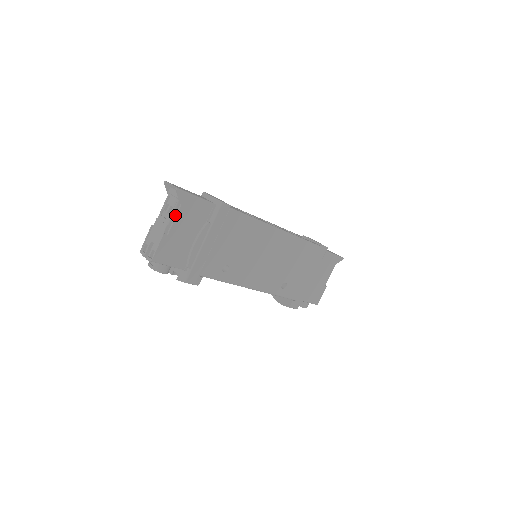
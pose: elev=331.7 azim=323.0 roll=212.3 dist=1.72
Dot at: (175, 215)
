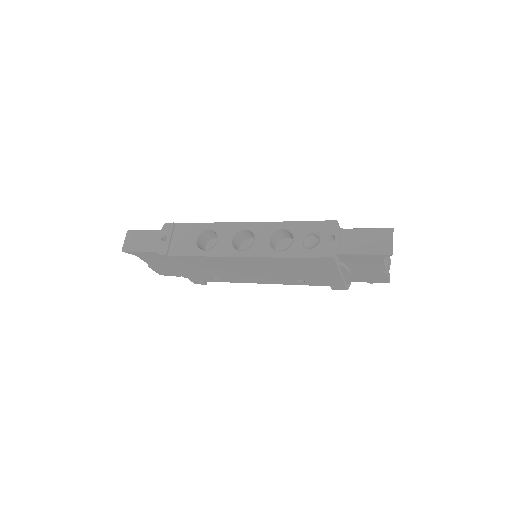
Dot at: (142, 258)
